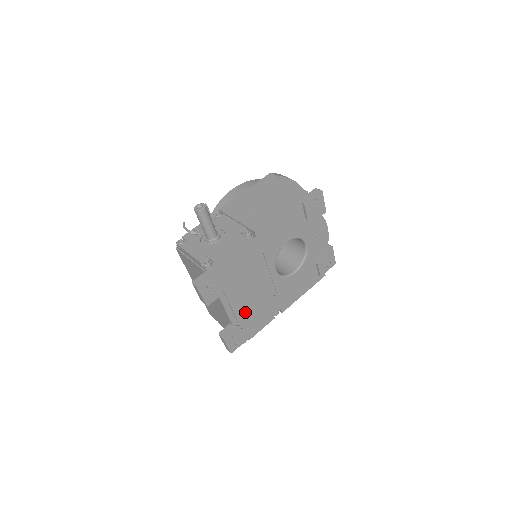
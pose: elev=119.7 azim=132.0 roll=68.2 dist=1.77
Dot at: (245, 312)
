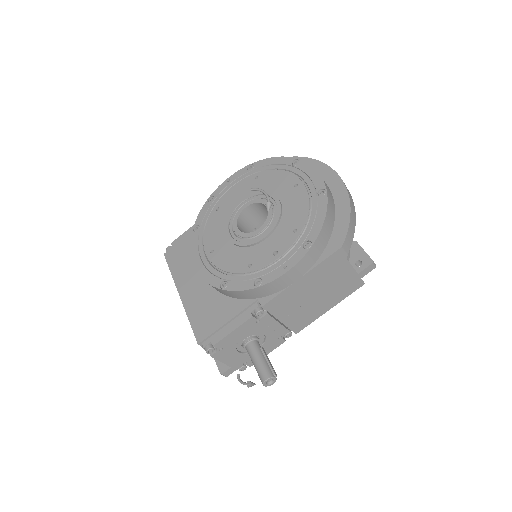
Dot at: occluded
